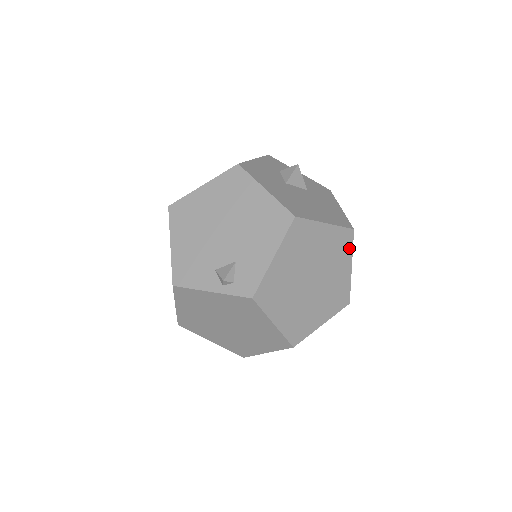
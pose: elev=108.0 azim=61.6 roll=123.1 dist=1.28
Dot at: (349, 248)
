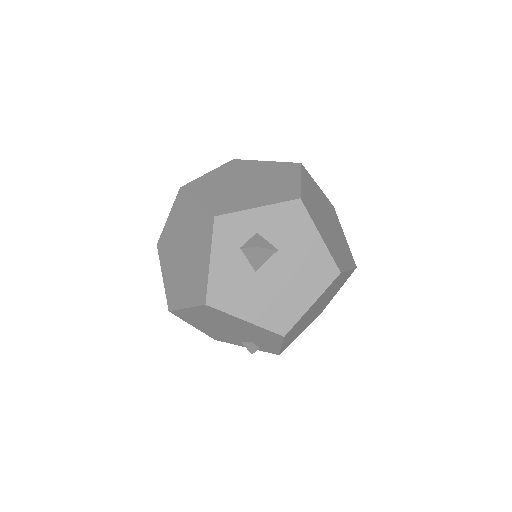
Dot at: (341, 275)
